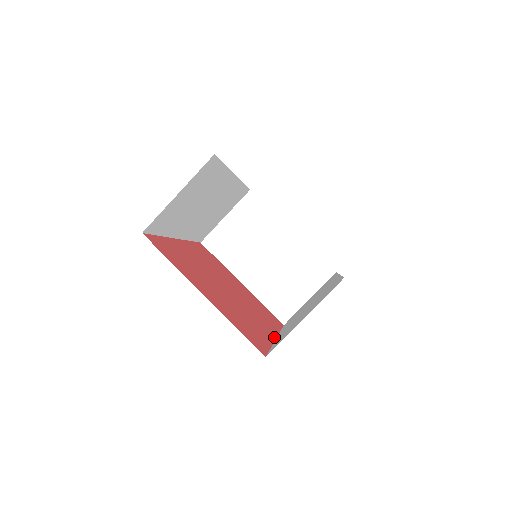
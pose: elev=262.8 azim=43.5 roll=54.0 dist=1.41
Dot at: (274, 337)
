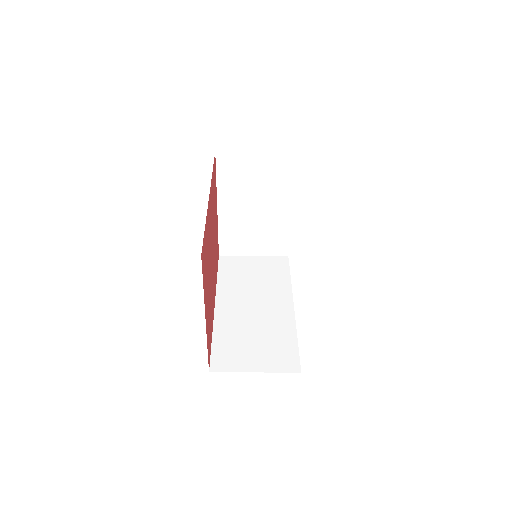
Dot at: (214, 307)
